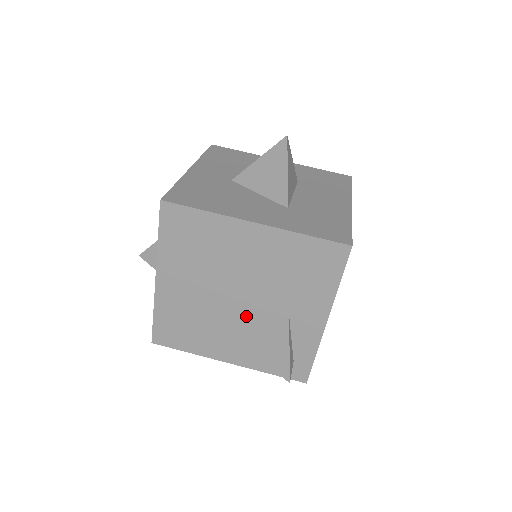
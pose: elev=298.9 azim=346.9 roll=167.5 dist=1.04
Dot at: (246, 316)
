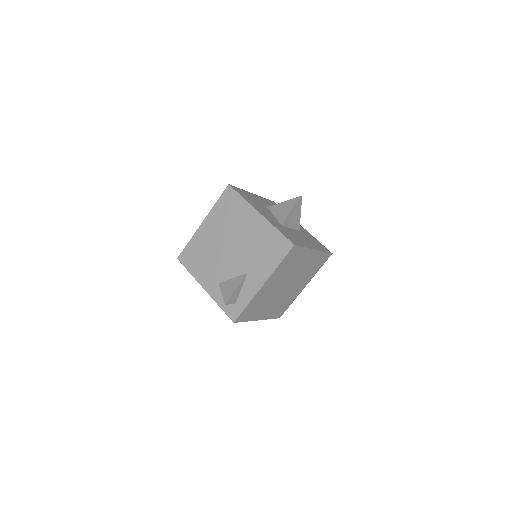
Dot at: (229, 263)
